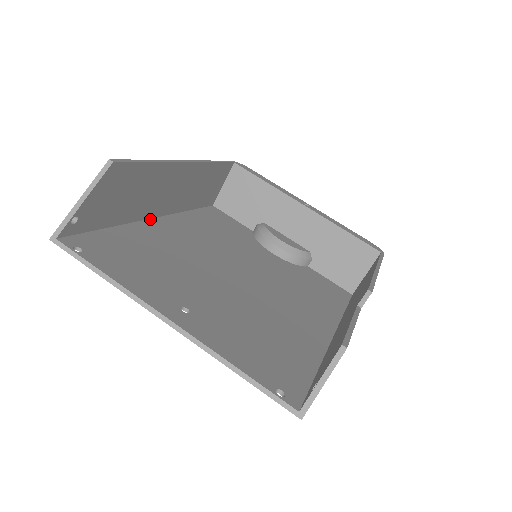
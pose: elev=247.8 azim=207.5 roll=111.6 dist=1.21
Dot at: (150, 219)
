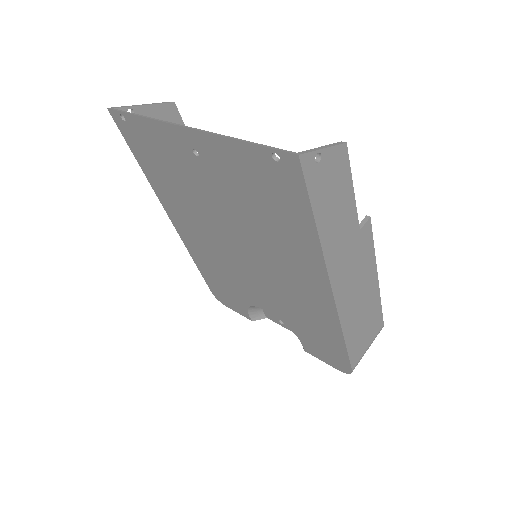
Dot at: occluded
